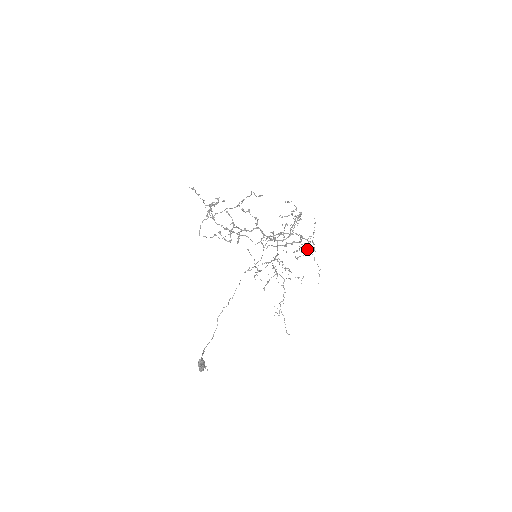
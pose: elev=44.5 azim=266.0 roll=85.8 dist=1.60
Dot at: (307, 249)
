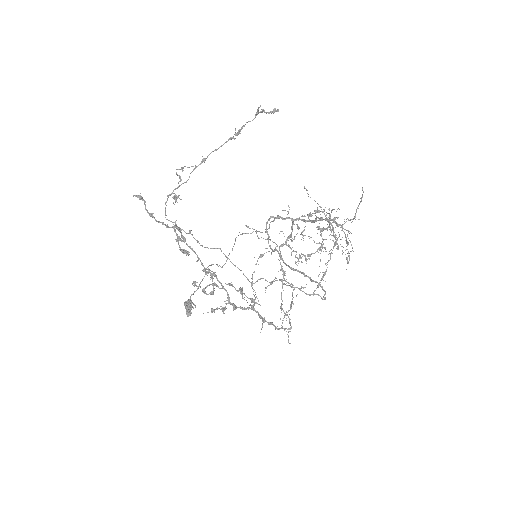
Dot at: (337, 246)
